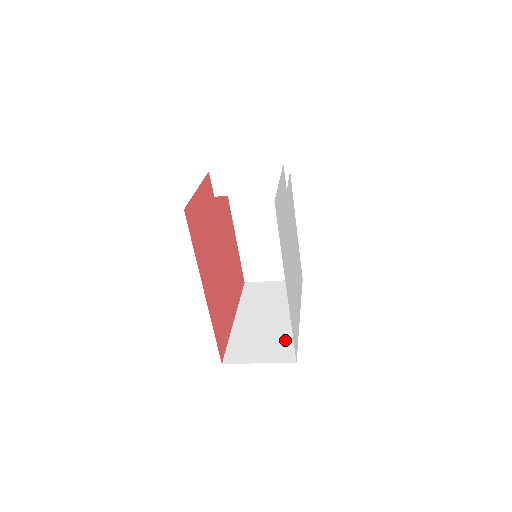
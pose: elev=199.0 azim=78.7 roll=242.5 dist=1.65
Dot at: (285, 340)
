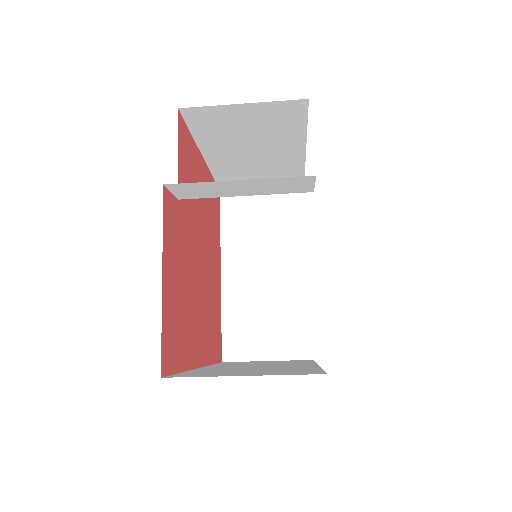
Dot at: (294, 319)
